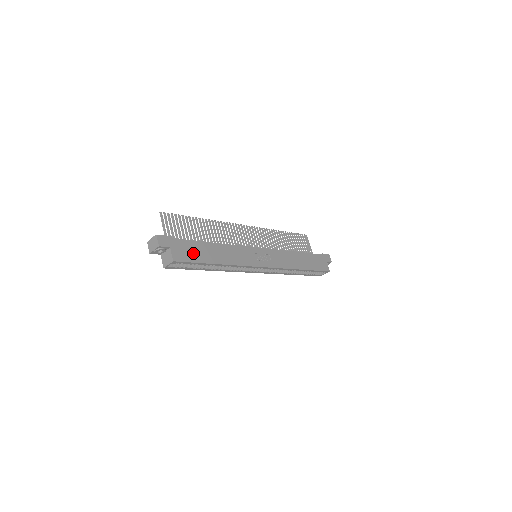
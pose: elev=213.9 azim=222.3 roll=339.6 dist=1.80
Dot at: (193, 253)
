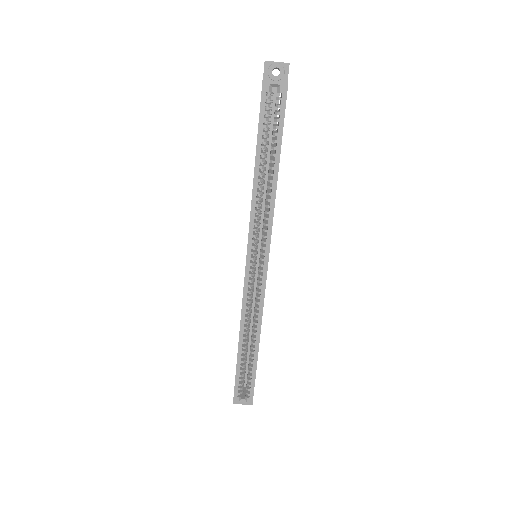
Dot at: occluded
